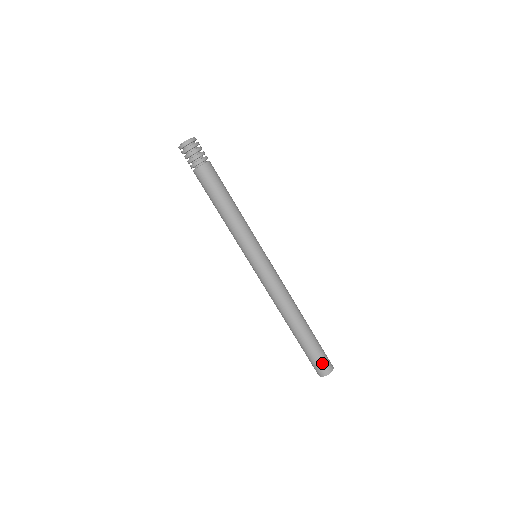
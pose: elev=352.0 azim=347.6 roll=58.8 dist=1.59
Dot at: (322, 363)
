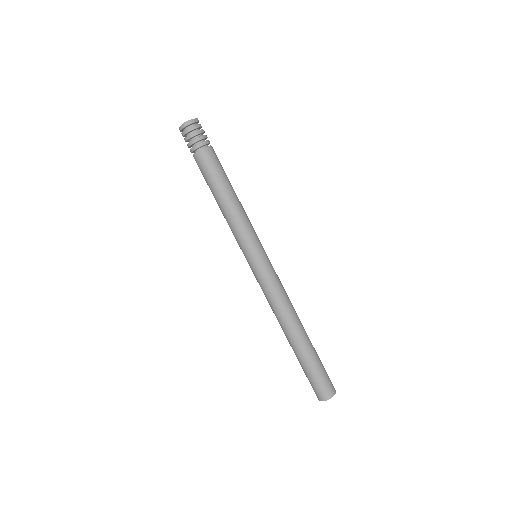
Dot at: (327, 382)
